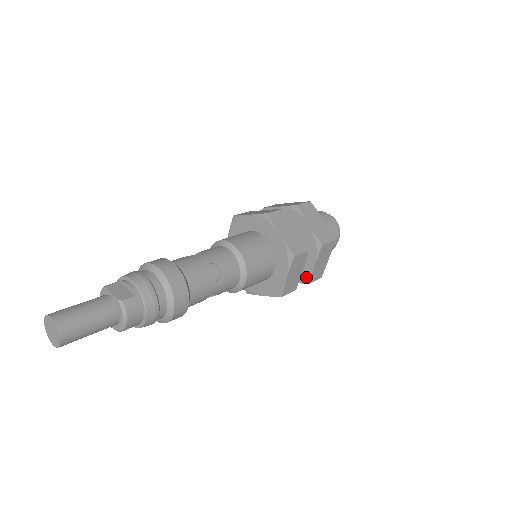
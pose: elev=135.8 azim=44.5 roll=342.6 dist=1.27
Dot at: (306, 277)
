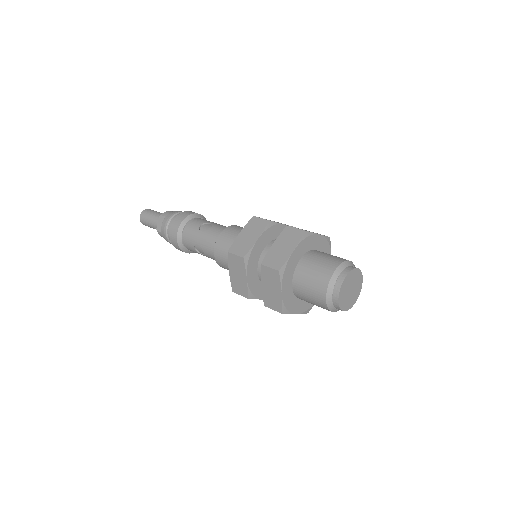
Dot at: occluded
